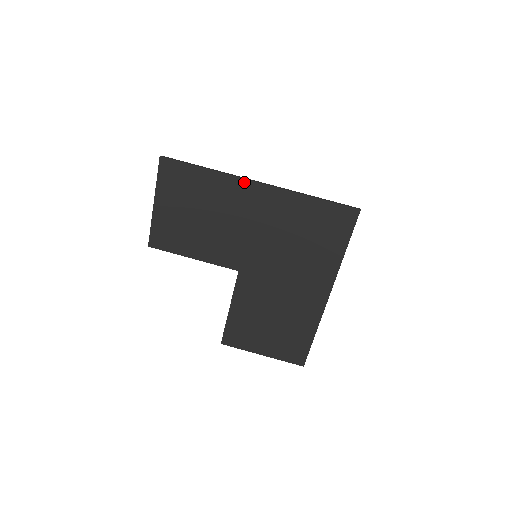
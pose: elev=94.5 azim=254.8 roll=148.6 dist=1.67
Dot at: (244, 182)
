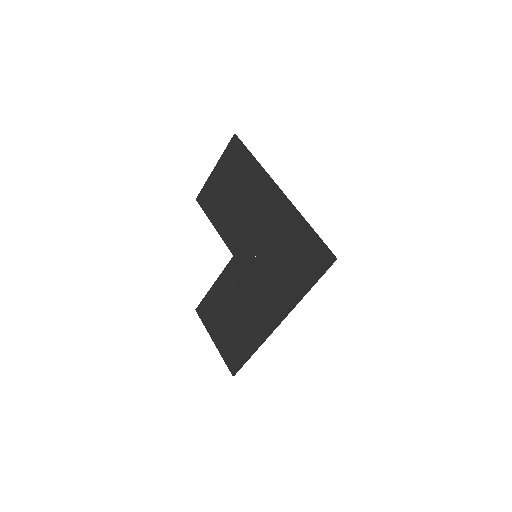
Dot at: (271, 183)
